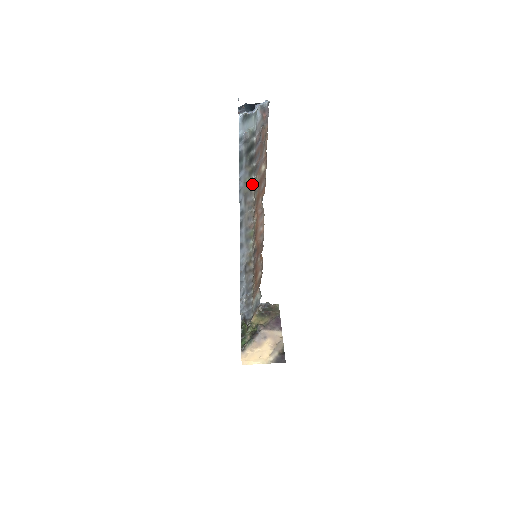
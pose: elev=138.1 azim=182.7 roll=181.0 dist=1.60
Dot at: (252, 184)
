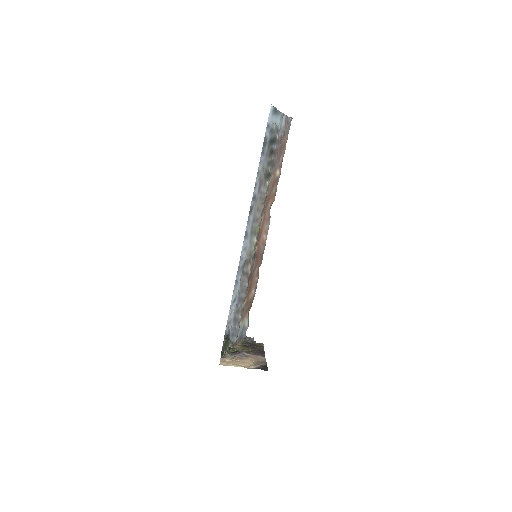
Dot at: (268, 176)
